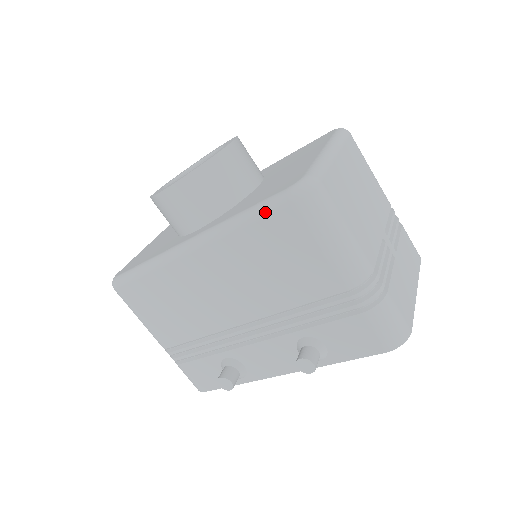
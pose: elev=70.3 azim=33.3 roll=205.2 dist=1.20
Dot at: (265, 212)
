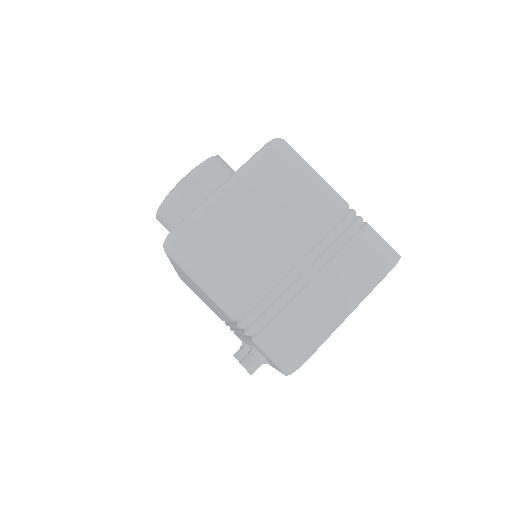
Dot at: occluded
